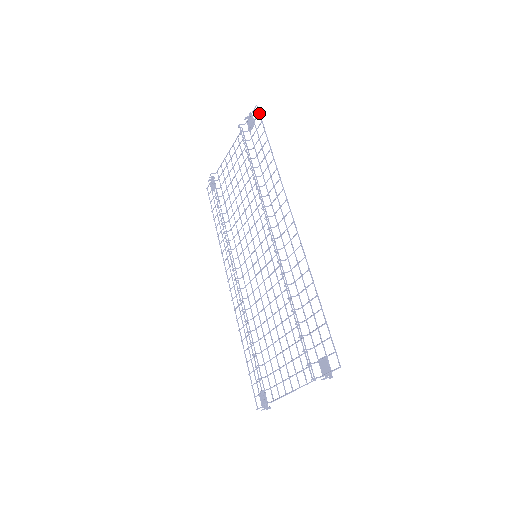
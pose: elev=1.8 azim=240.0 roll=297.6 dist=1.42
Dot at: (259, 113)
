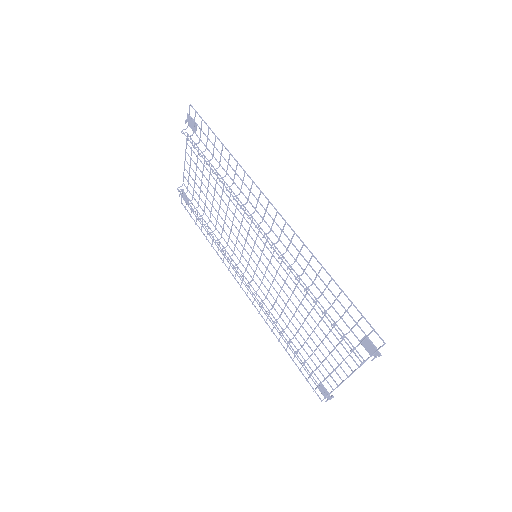
Dot at: (196, 112)
